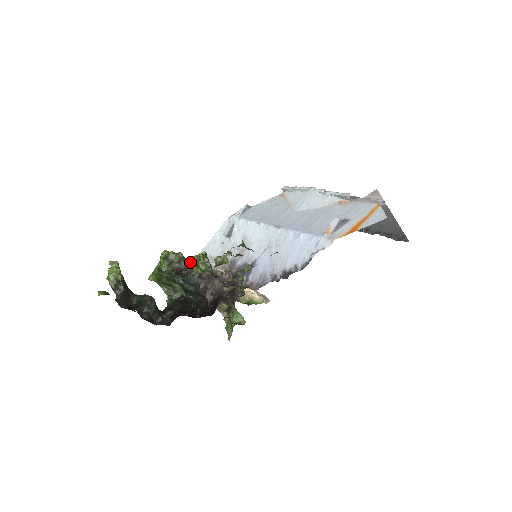
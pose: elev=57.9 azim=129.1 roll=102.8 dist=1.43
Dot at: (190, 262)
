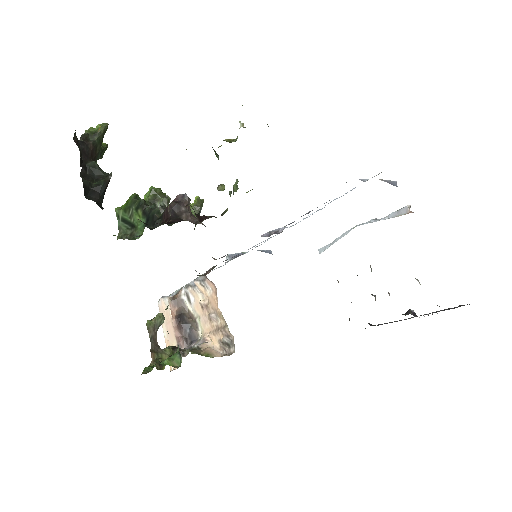
Dot at: occluded
